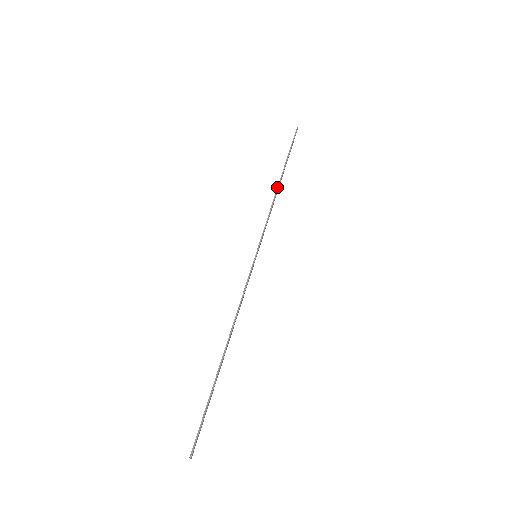
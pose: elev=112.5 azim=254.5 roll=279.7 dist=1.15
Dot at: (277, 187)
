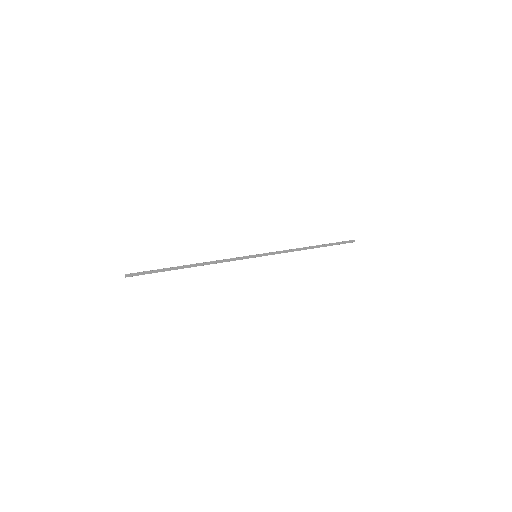
Dot at: (306, 247)
